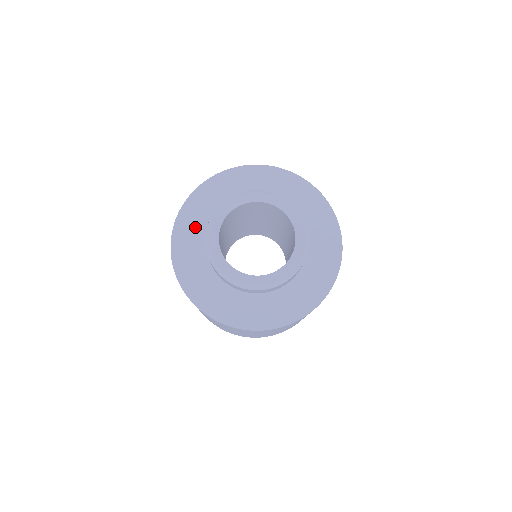
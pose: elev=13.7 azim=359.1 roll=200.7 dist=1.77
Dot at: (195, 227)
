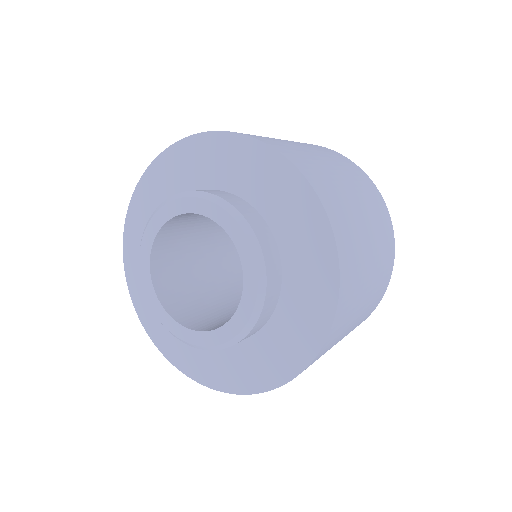
Dot at: occluded
